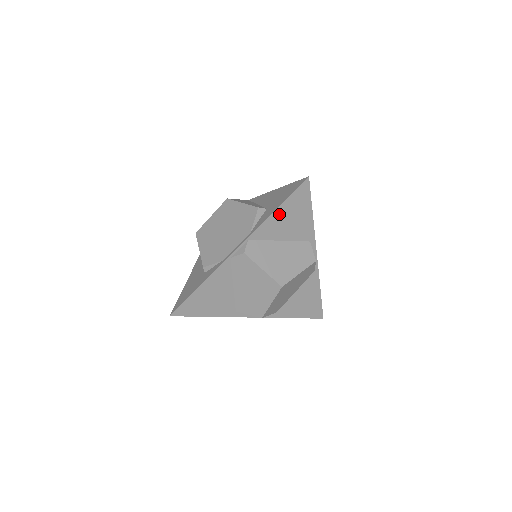
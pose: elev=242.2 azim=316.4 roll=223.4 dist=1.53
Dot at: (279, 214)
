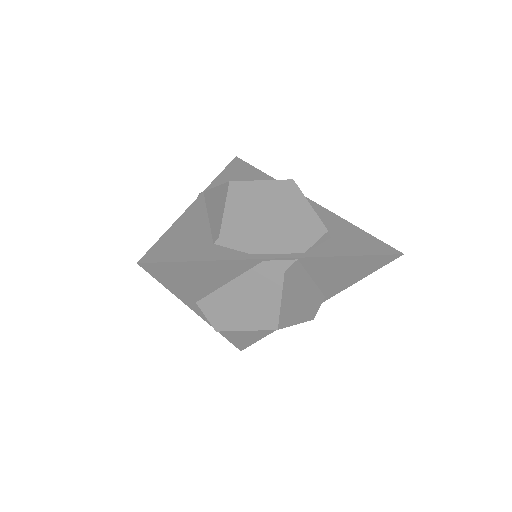
Dot at: (345, 261)
